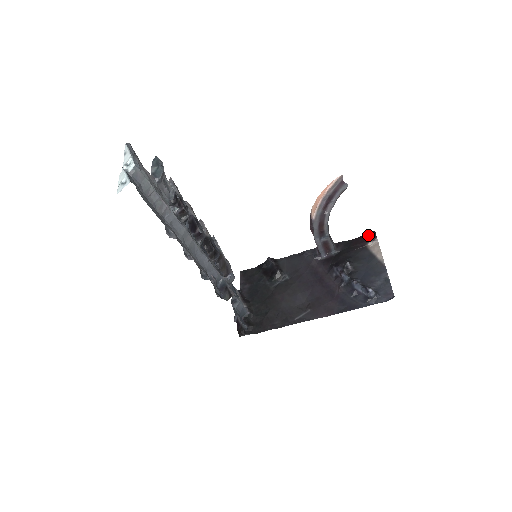
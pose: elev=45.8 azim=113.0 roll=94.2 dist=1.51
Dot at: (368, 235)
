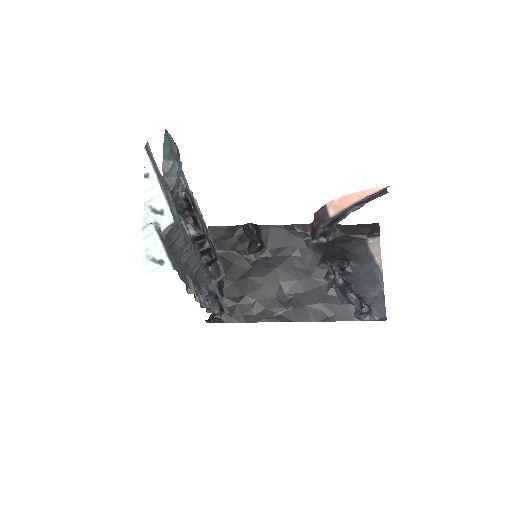
Dot at: (370, 227)
